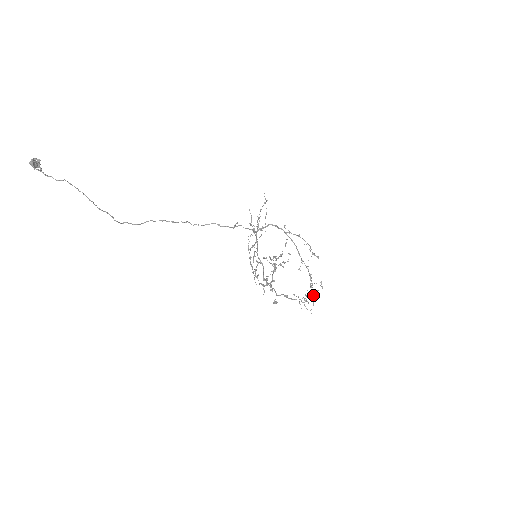
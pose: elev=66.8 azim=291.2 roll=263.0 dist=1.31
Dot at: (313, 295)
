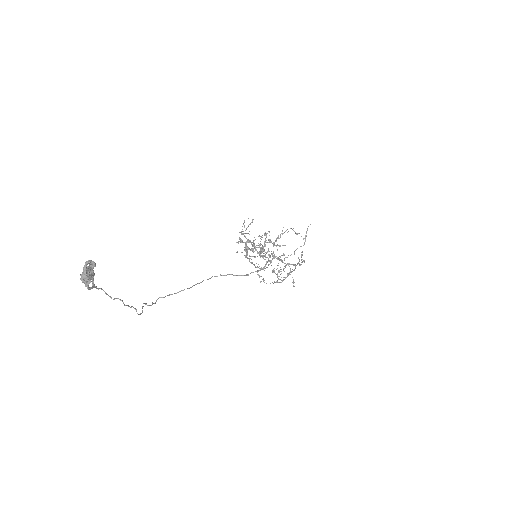
Dot at: (274, 281)
